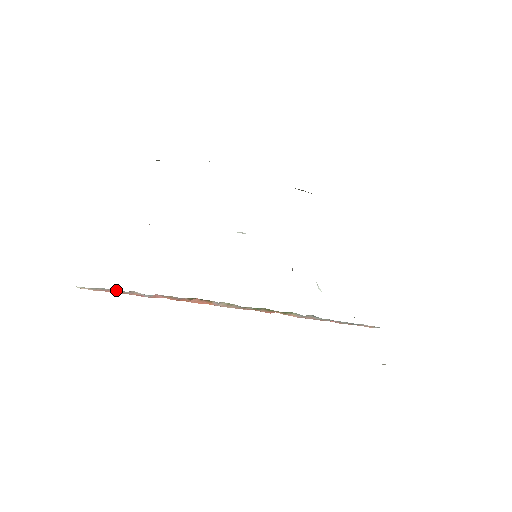
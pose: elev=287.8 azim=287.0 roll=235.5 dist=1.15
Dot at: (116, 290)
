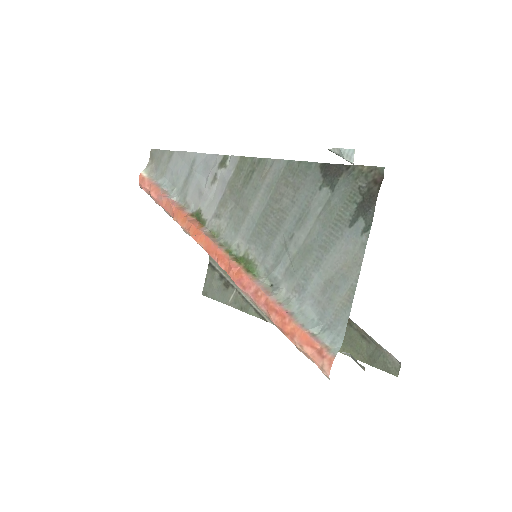
Dot at: (159, 184)
